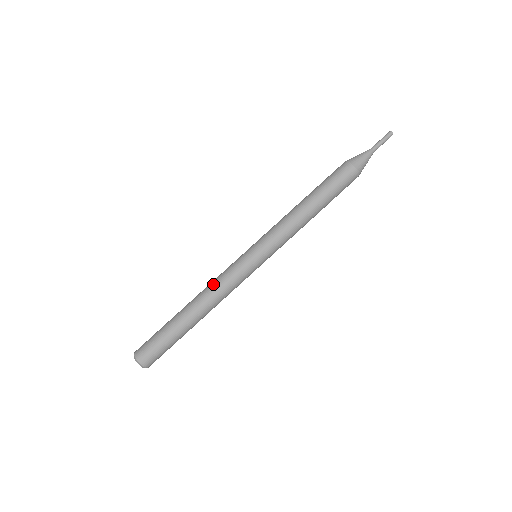
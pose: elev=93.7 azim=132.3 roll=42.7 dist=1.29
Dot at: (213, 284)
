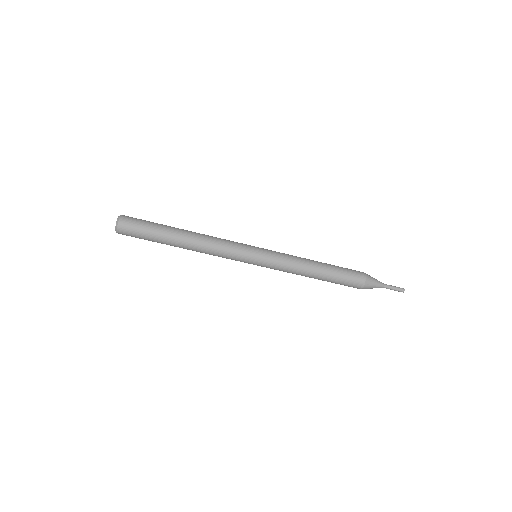
Dot at: (215, 243)
